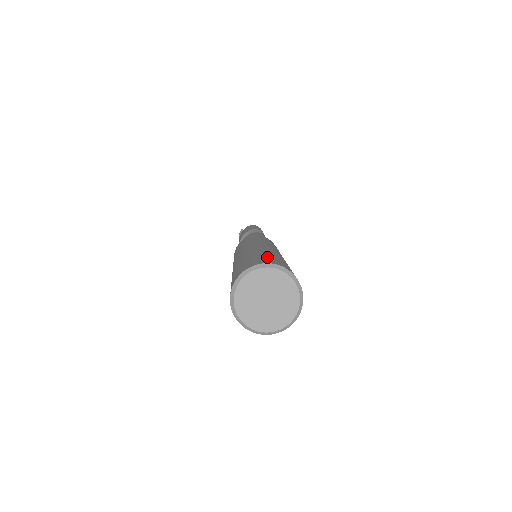
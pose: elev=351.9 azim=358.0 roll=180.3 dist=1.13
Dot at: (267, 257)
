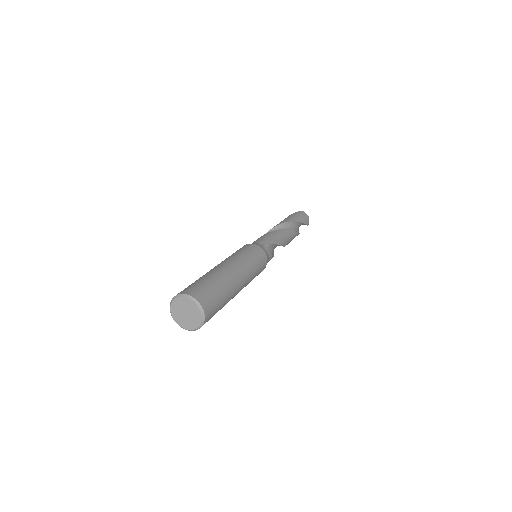
Dot at: (196, 285)
